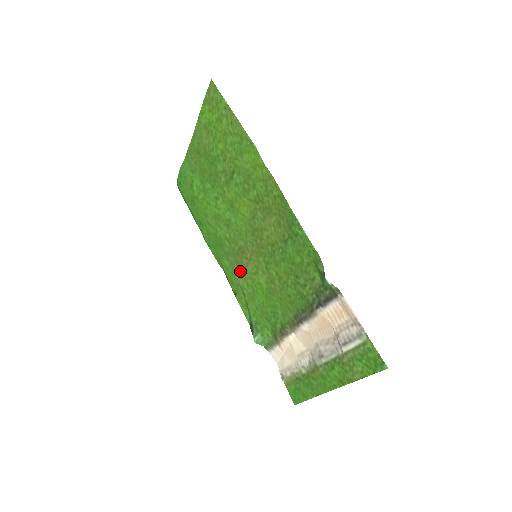
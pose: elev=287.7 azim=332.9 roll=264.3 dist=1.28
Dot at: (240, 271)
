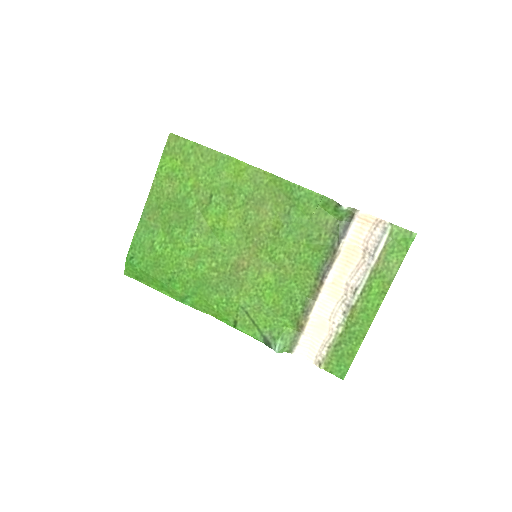
Dot at: (238, 290)
